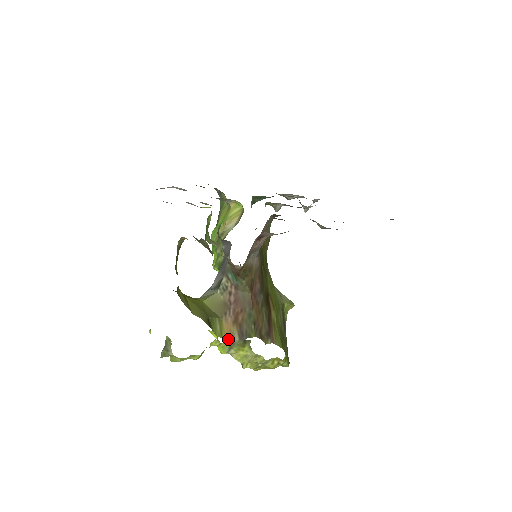
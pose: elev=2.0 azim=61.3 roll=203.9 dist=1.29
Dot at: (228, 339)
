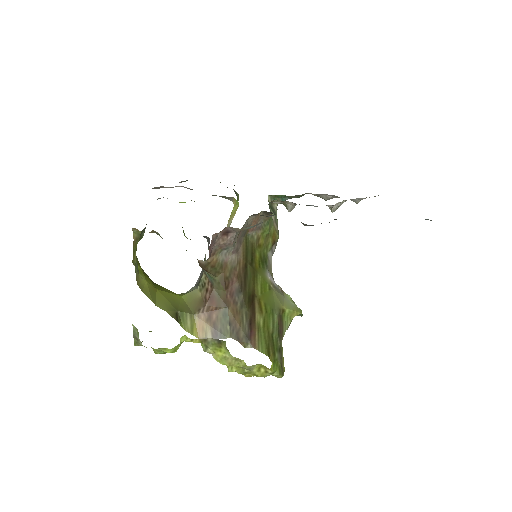
Dot at: (200, 336)
